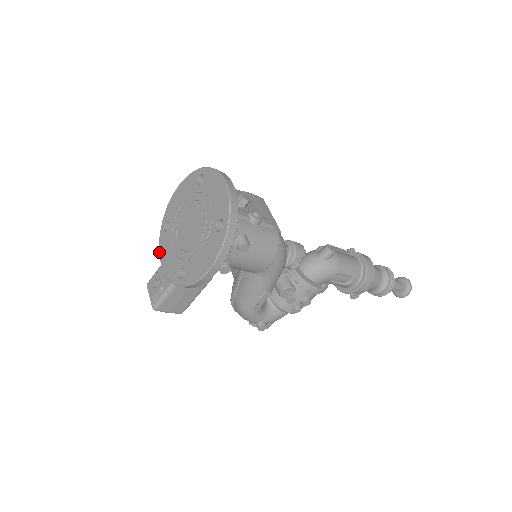
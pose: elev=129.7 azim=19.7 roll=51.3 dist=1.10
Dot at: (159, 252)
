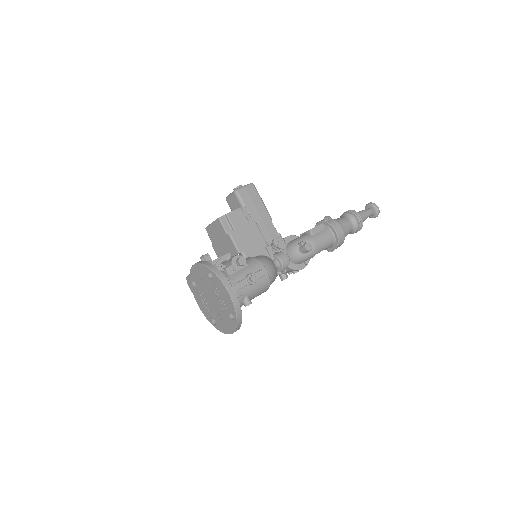
Dot at: (194, 296)
